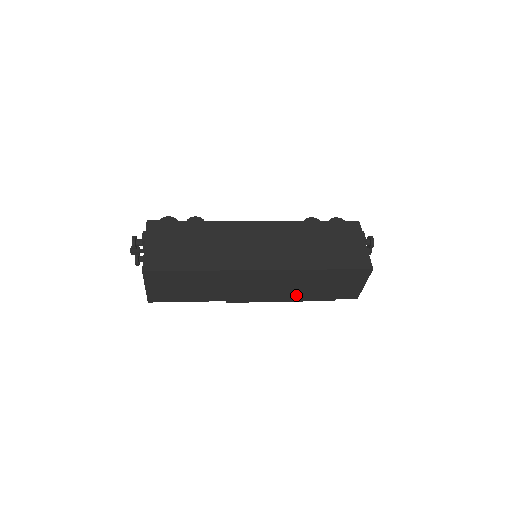
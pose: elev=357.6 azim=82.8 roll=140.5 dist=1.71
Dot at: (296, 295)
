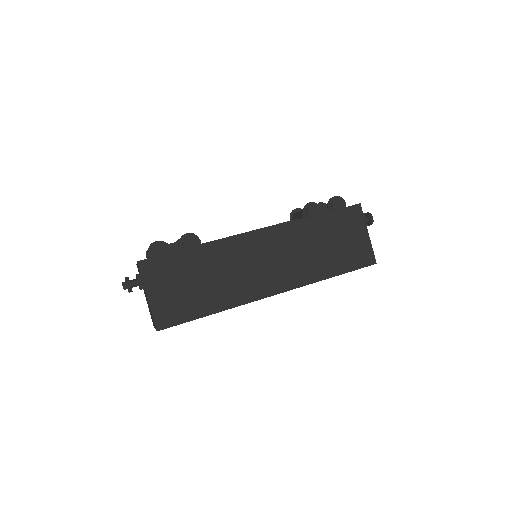
Dot at: occluded
